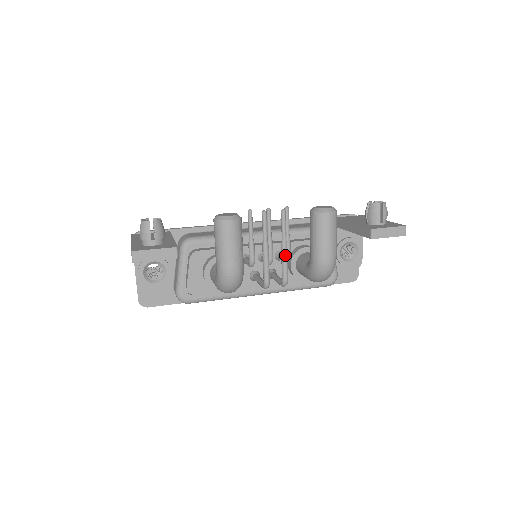
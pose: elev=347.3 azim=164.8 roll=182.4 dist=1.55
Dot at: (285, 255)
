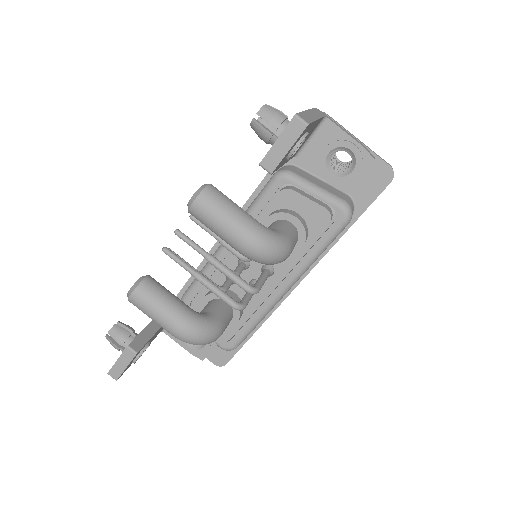
Dot at: (220, 269)
